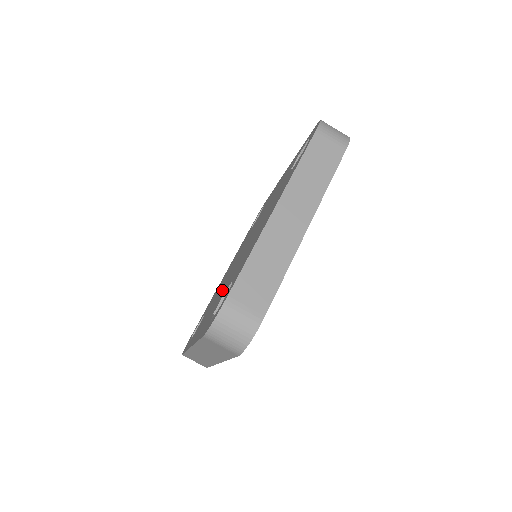
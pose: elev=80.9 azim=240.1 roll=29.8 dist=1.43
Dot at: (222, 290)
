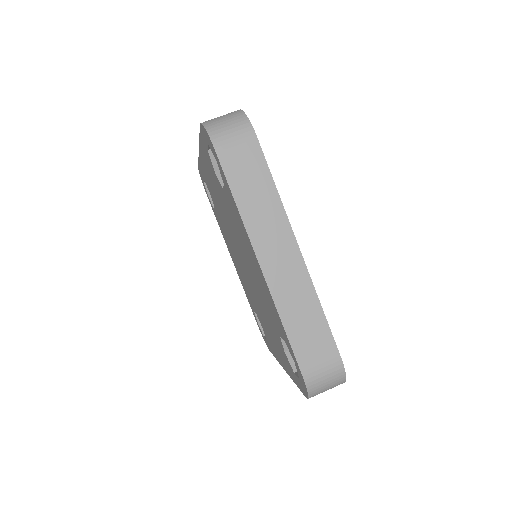
Dot at: (241, 243)
